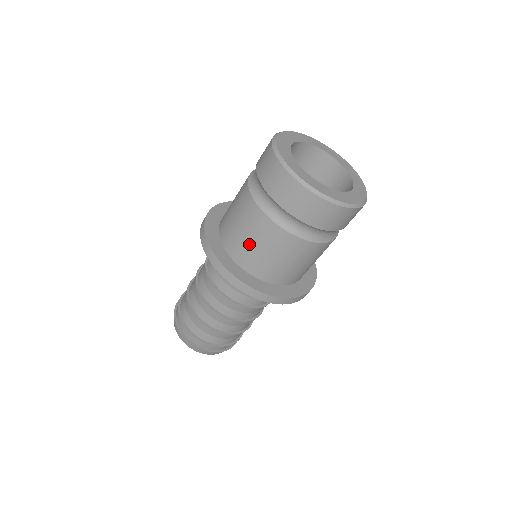
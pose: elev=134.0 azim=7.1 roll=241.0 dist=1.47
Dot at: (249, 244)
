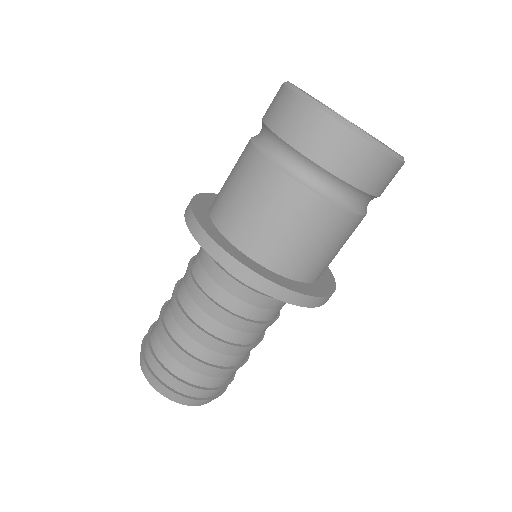
Dot at: (289, 238)
